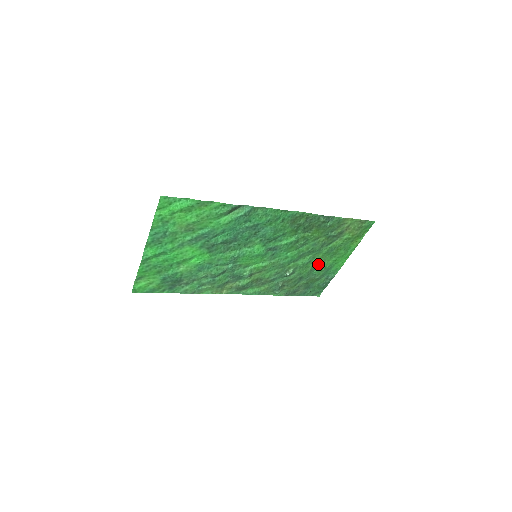
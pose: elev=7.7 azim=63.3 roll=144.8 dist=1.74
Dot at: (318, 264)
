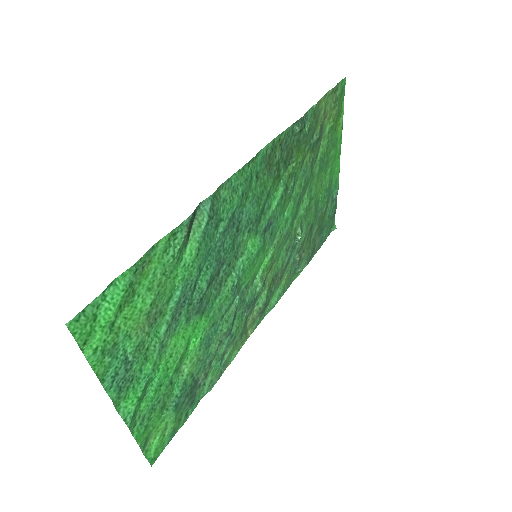
Dot at: (318, 193)
